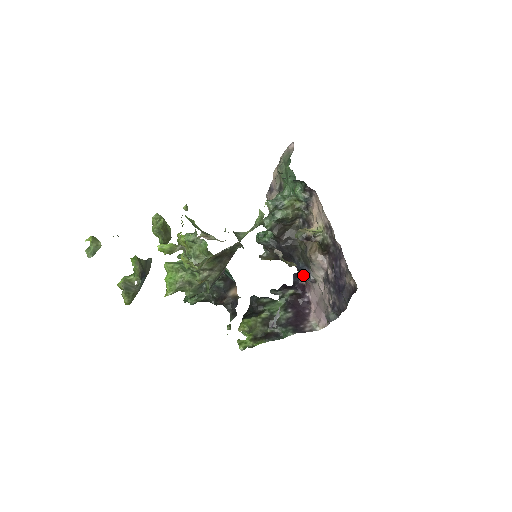
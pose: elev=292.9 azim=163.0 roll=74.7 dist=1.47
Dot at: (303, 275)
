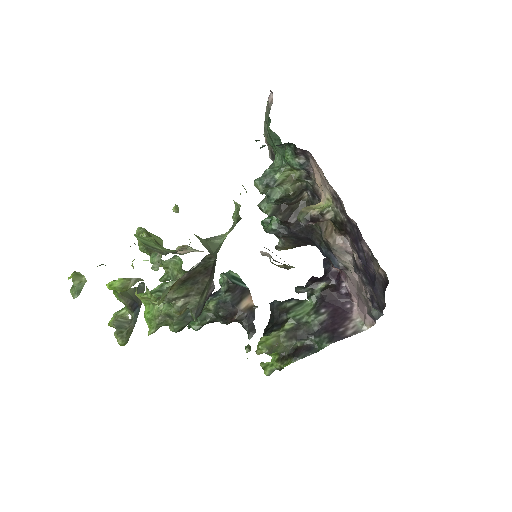
Dot at: occluded
